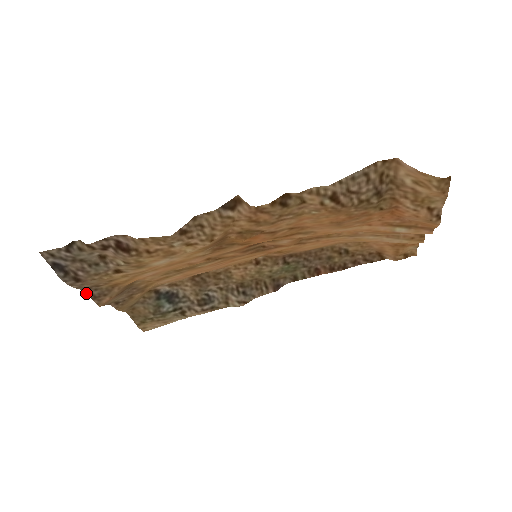
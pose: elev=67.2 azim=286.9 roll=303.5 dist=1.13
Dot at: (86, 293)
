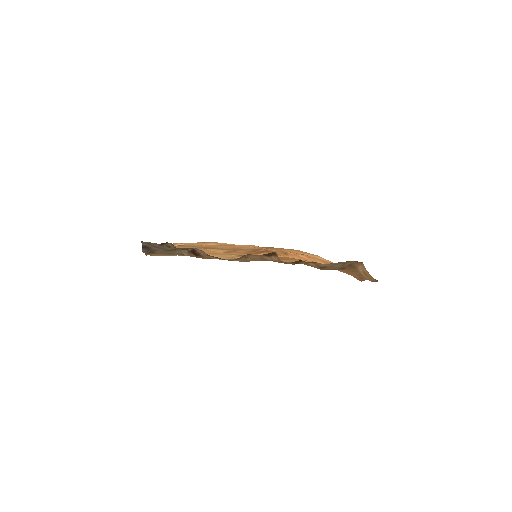
Dot at: occluded
